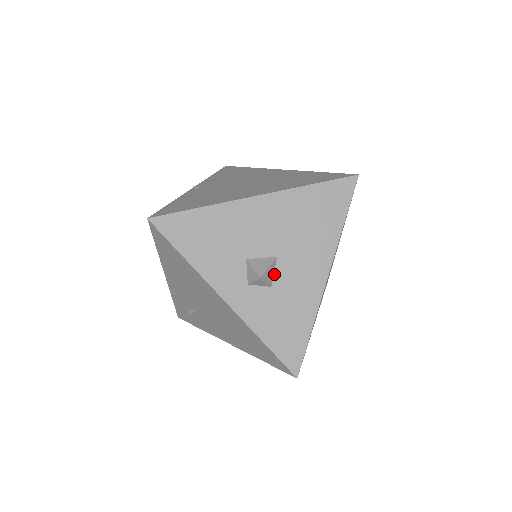
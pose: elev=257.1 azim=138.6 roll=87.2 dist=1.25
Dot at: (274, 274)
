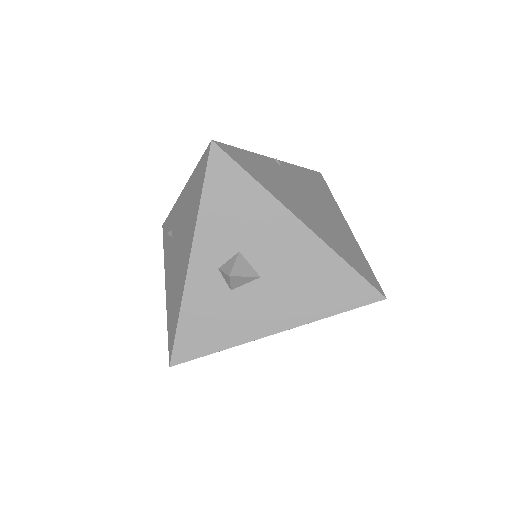
Dot at: (244, 285)
